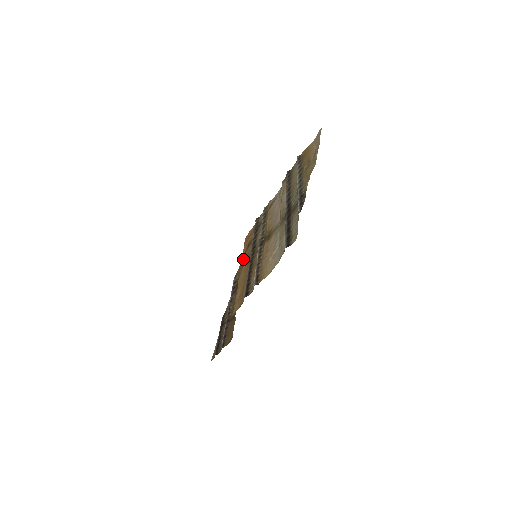
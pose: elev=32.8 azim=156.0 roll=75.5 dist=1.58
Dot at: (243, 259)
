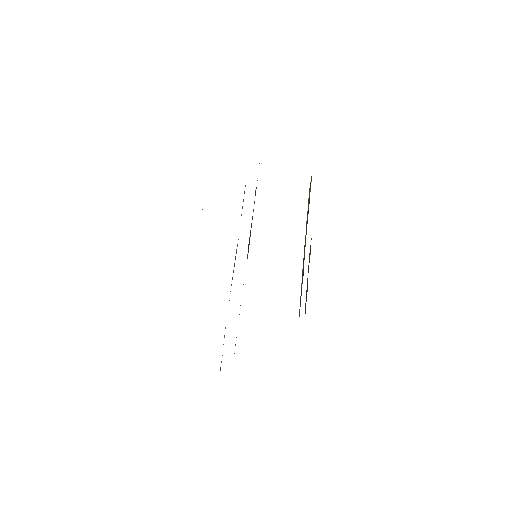
Dot at: occluded
